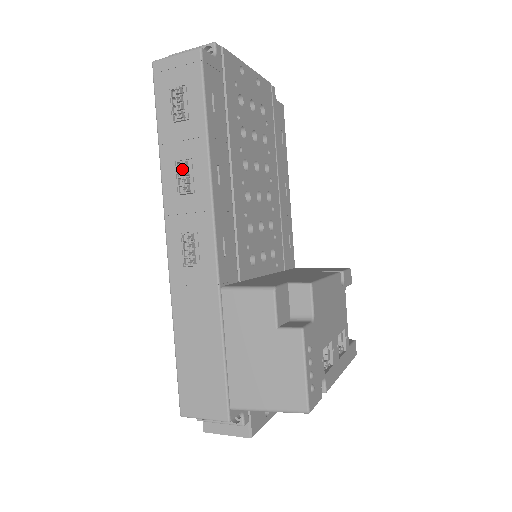
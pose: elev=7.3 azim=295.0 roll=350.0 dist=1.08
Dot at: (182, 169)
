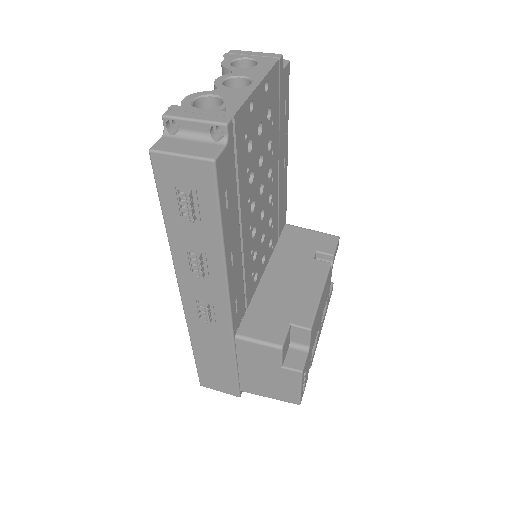
Dot at: (196, 263)
